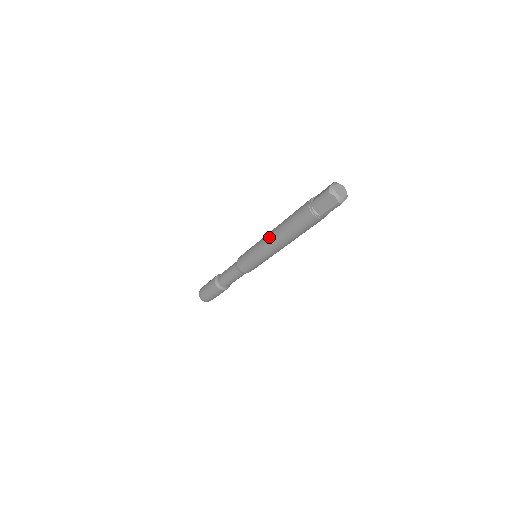
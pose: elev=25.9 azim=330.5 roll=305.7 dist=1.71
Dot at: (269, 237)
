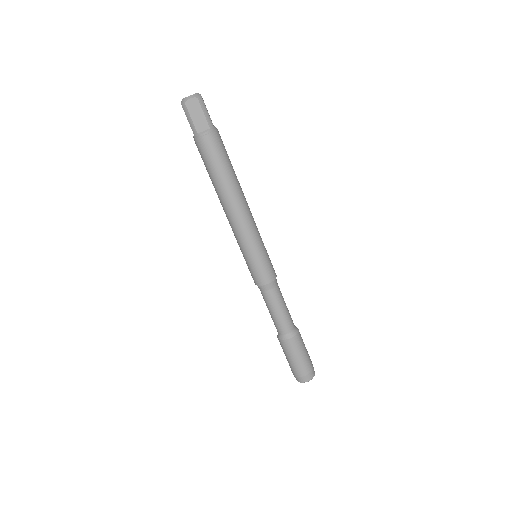
Dot at: occluded
